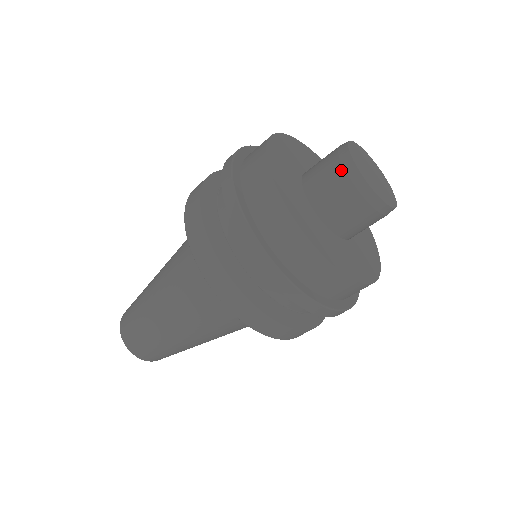
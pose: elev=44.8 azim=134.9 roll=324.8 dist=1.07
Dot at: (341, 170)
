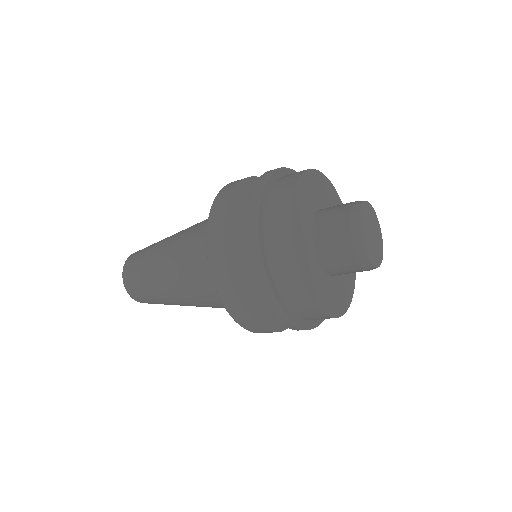
Dot at: (348, 209)
